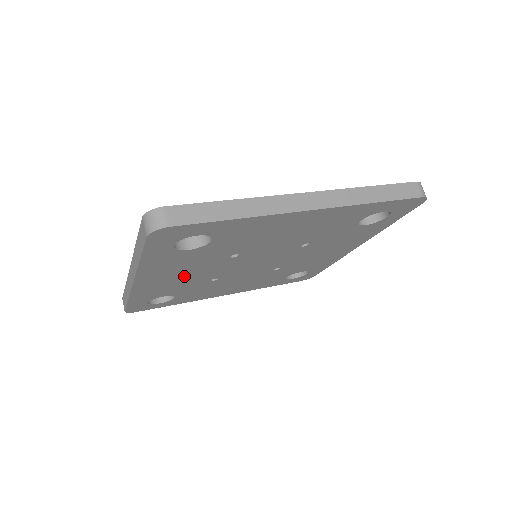
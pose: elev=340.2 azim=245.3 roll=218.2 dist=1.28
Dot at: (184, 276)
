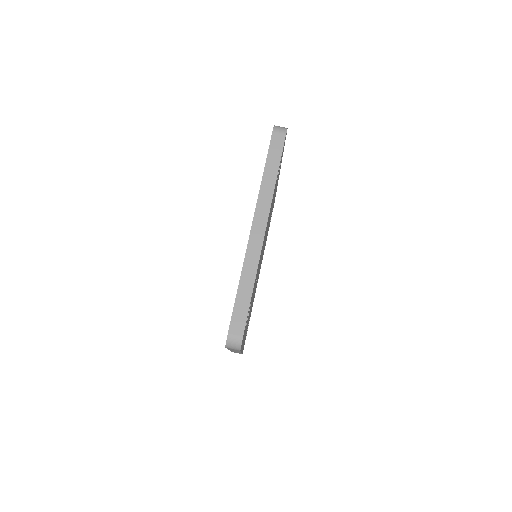
Dot at: occluded
